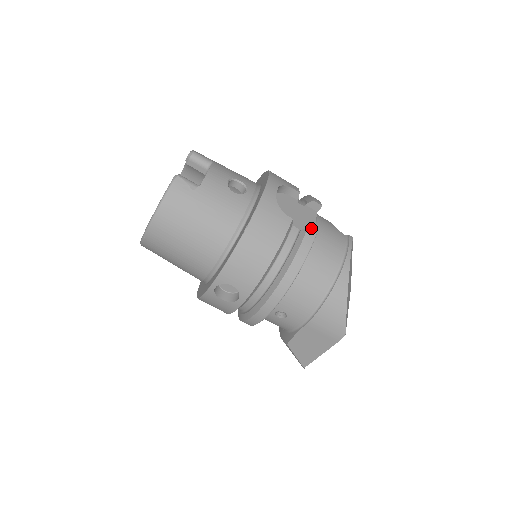
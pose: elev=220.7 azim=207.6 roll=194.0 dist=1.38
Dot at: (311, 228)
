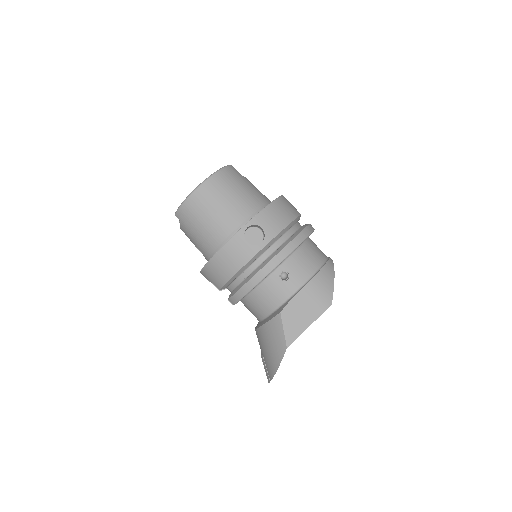
Dot at: occluded
